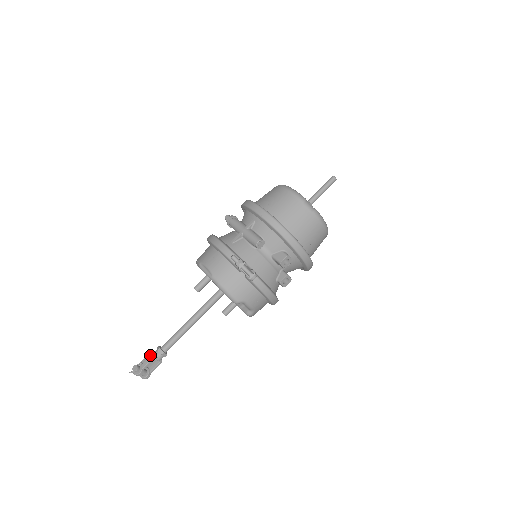
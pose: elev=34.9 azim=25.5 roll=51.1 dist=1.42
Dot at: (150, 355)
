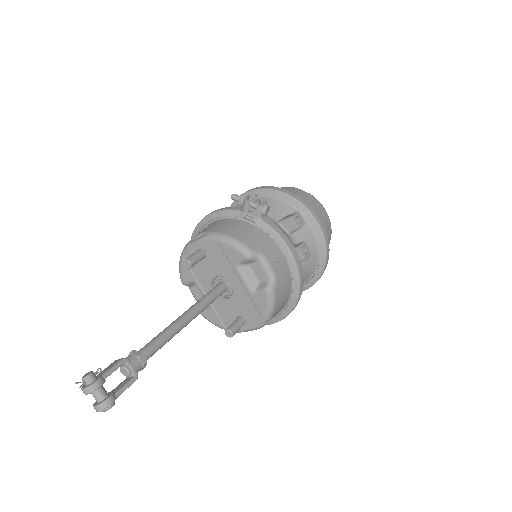
Dot at: (116, 360)
